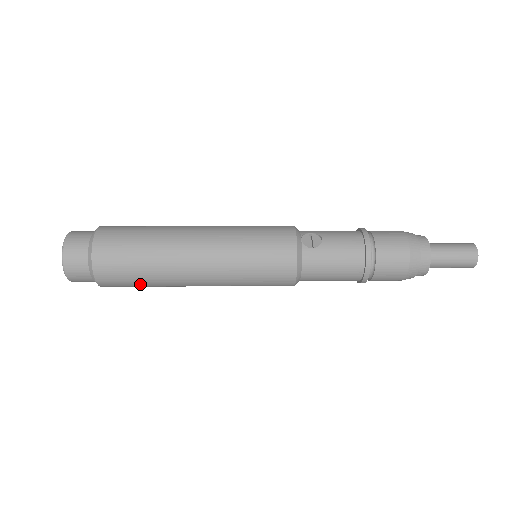
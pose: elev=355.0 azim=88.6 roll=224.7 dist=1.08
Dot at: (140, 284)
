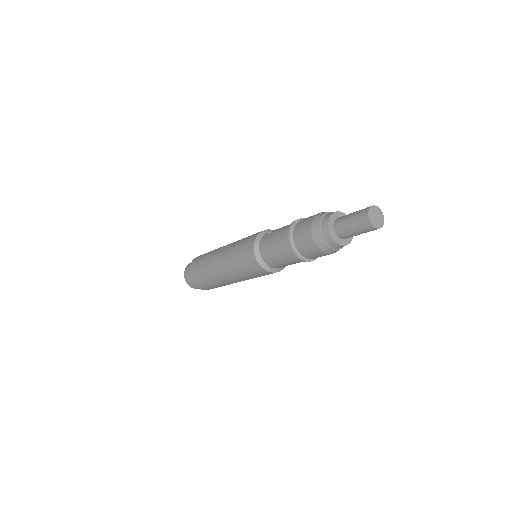
Dot at: (203, 278)
